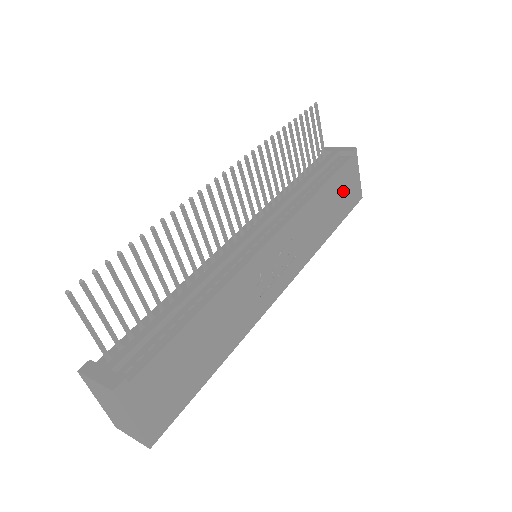
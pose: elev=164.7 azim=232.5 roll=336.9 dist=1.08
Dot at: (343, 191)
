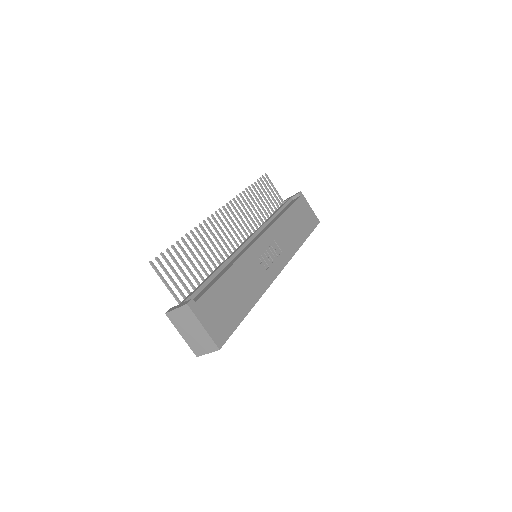
Dot at: (302, 216)
